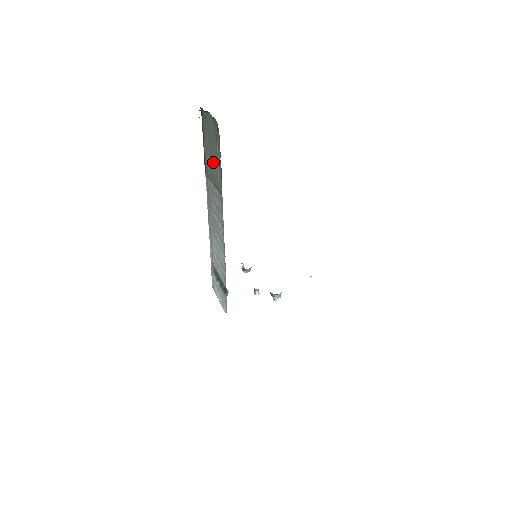
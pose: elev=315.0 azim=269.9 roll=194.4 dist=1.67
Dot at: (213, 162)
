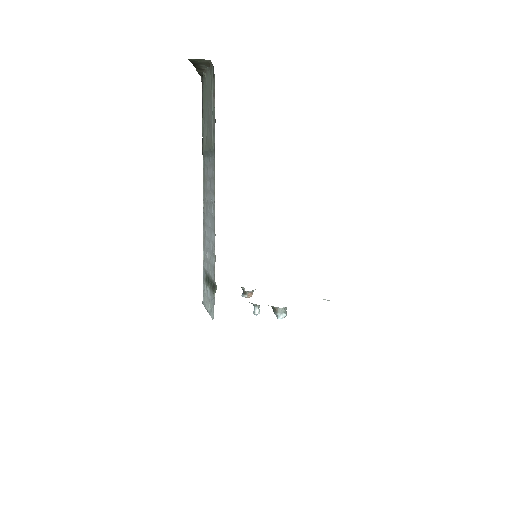
Dot at: (208, 123)
